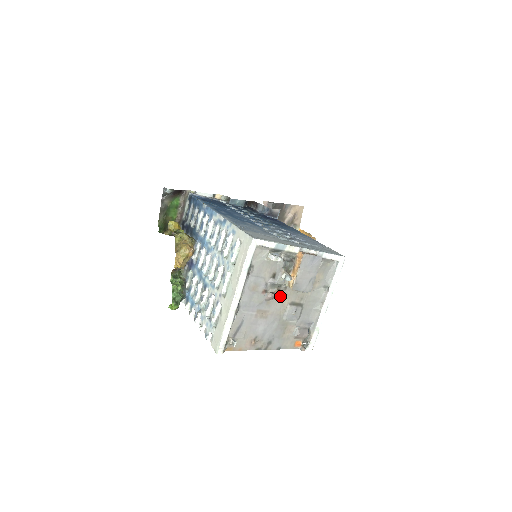
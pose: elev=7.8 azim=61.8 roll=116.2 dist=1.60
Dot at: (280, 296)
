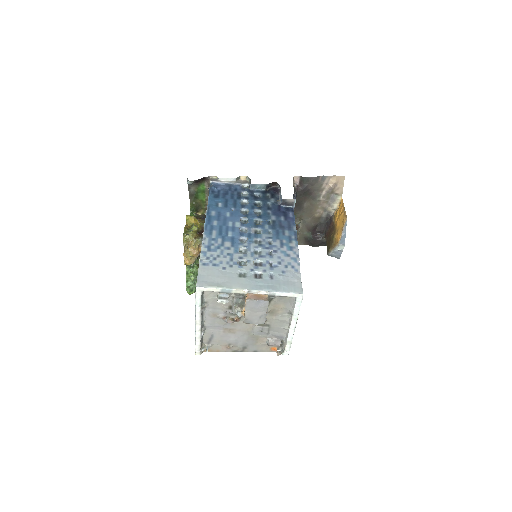
Dot at: (243, 320)
